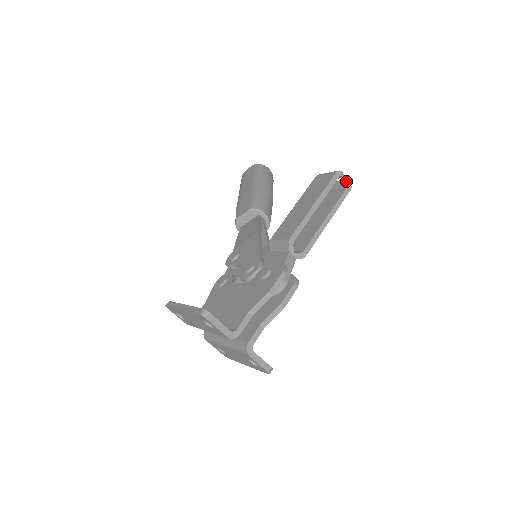
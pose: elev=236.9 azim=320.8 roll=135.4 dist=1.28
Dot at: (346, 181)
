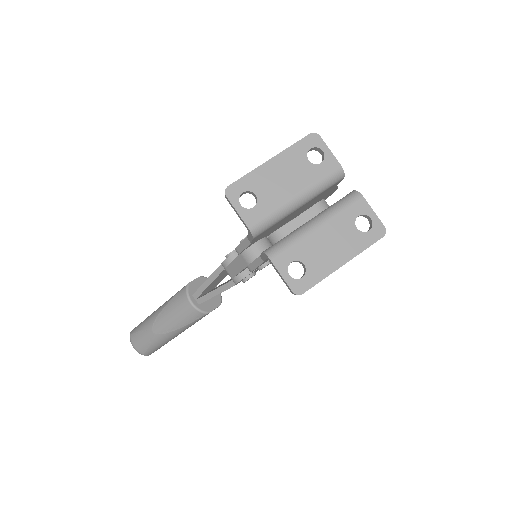
Dot at: occluded
